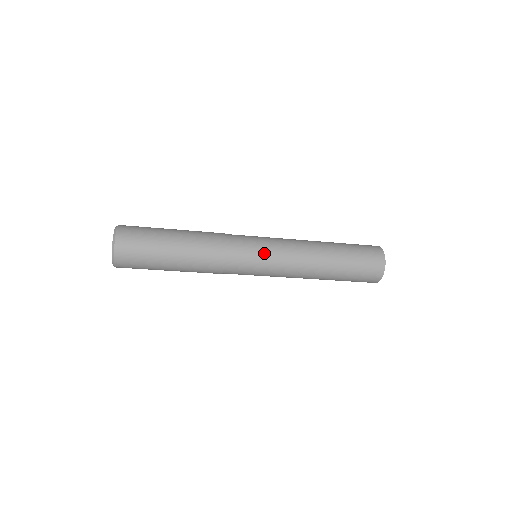
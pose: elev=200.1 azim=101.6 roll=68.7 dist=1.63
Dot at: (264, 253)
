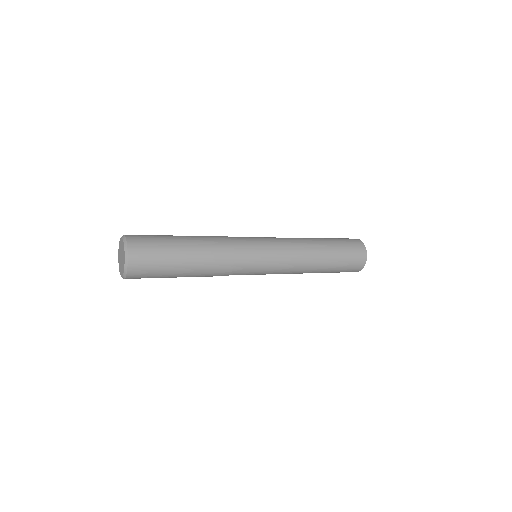
Dot at: (268, 255)
